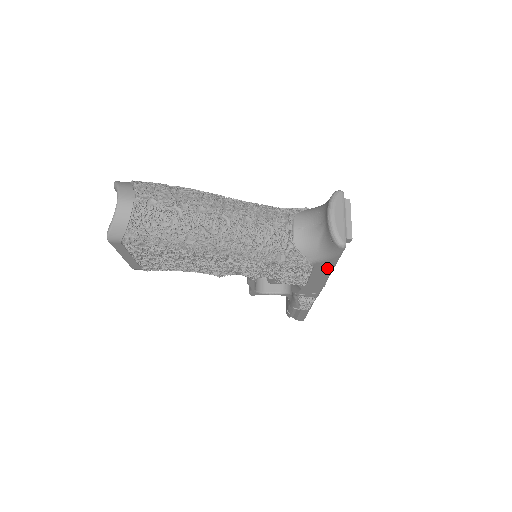
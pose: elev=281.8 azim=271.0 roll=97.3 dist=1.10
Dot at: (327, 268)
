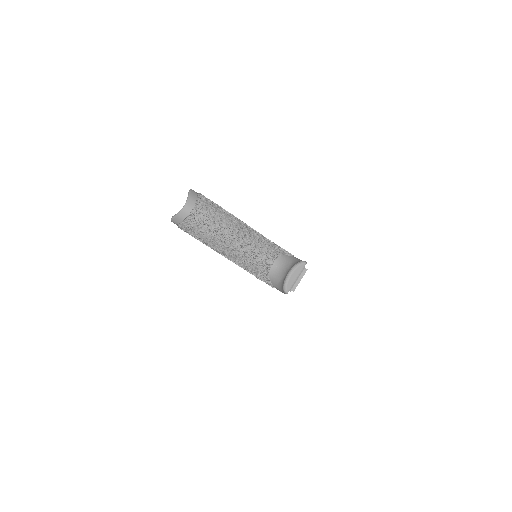
Dot at: occluded
